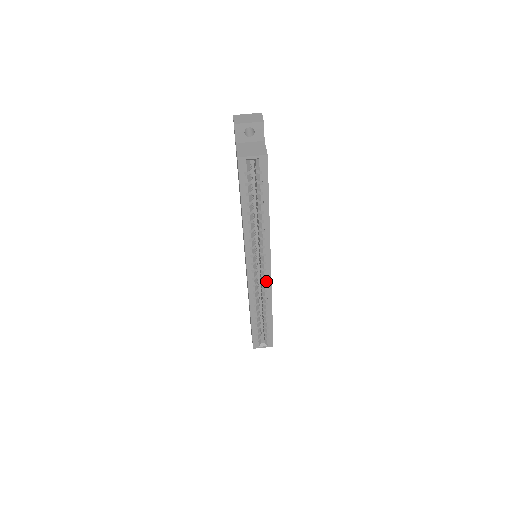
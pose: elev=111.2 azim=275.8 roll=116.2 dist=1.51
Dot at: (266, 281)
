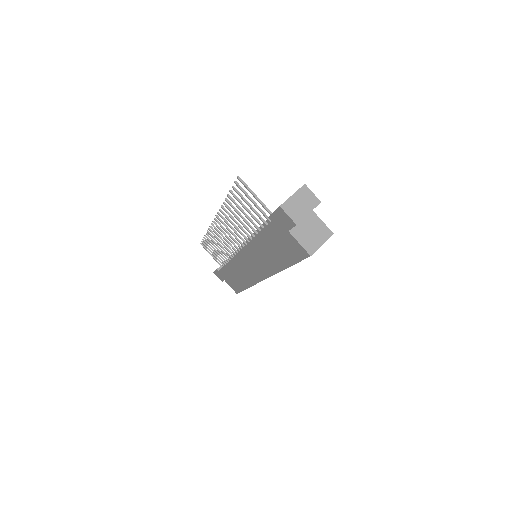
Dot at: occluded
